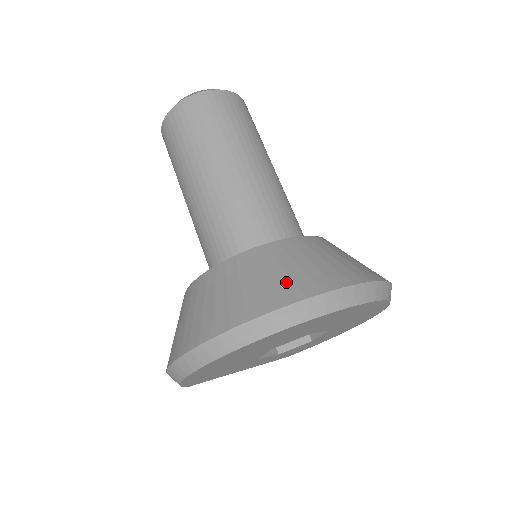
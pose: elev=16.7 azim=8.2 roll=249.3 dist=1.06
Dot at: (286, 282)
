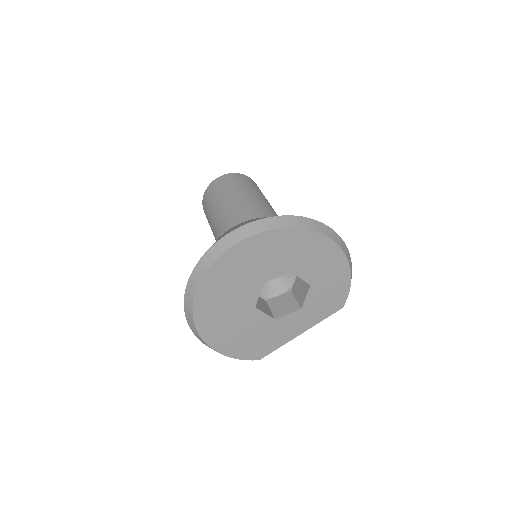
Dot at: occluded
